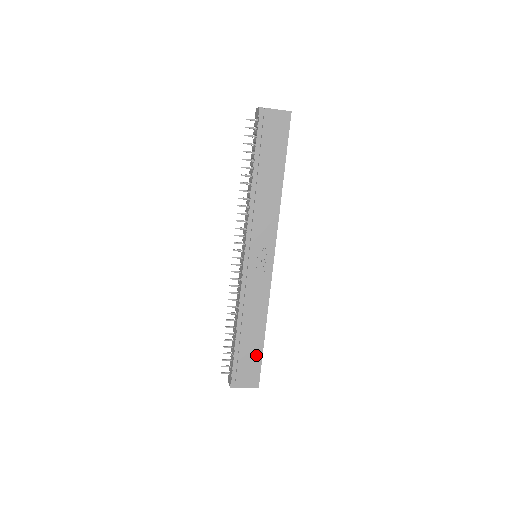
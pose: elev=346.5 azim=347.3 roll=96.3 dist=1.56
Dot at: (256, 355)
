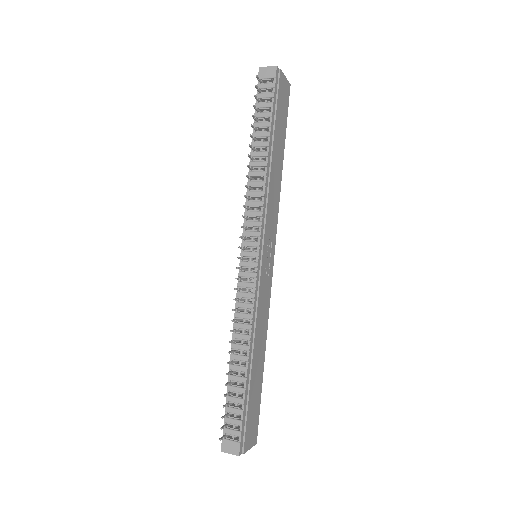
Dot at: (258, 395)
